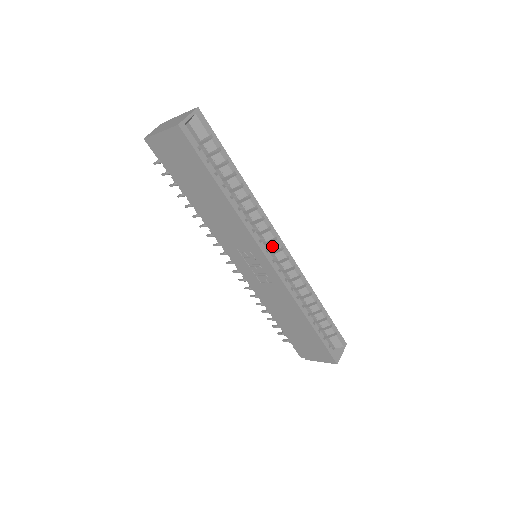
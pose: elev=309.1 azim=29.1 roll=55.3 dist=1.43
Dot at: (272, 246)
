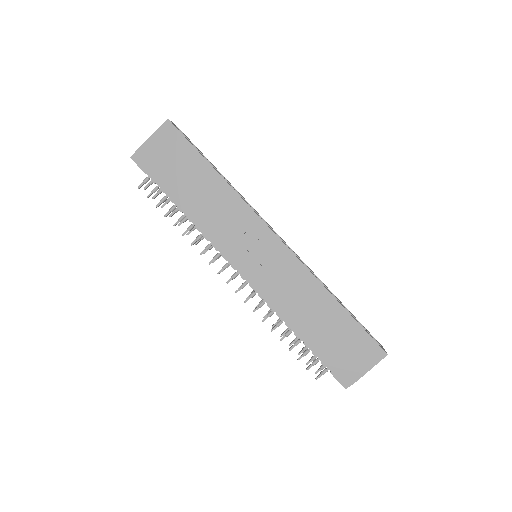
Dot at: occluded
